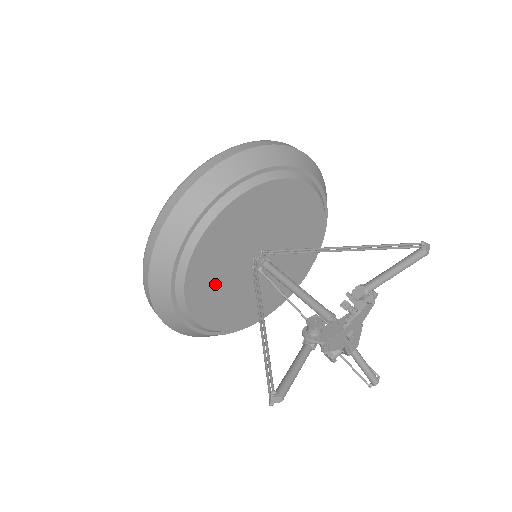
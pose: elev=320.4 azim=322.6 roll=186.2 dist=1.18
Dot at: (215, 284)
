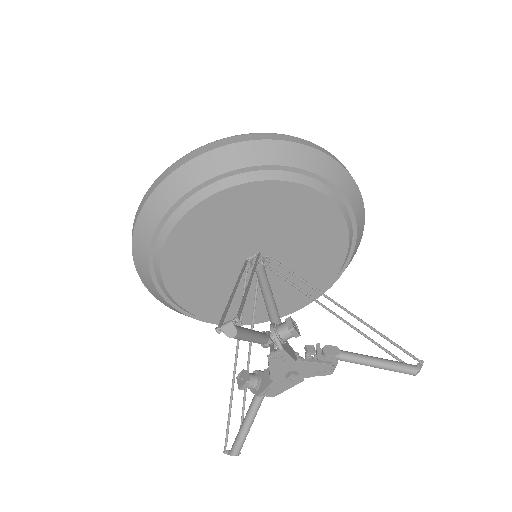
Dot at: (220, 229)
